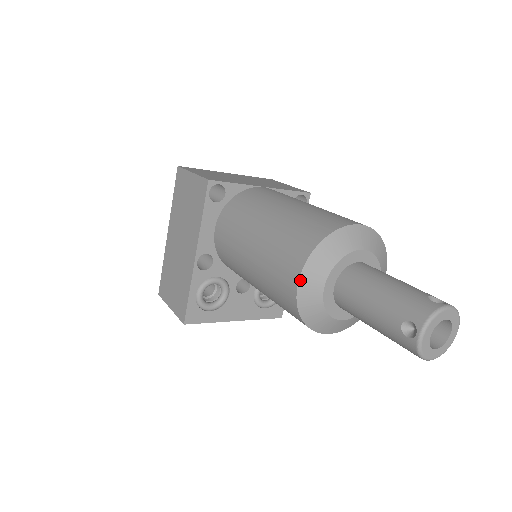
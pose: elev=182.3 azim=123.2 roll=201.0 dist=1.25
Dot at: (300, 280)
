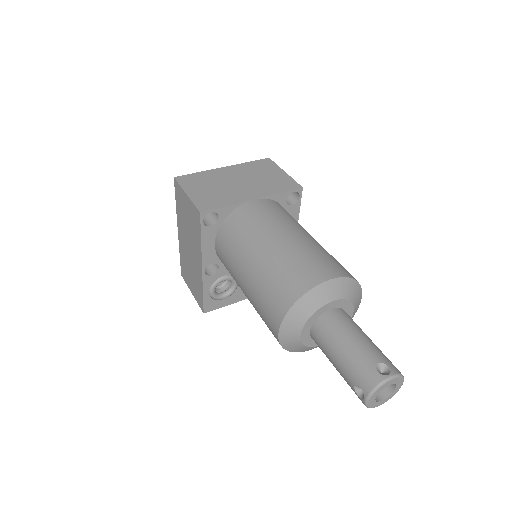
Dot at: (280, 332)
